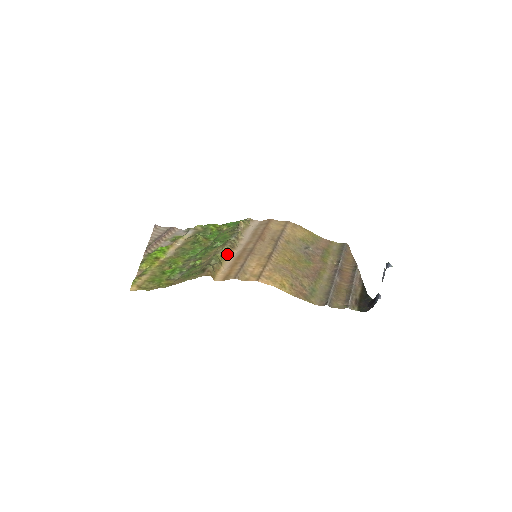
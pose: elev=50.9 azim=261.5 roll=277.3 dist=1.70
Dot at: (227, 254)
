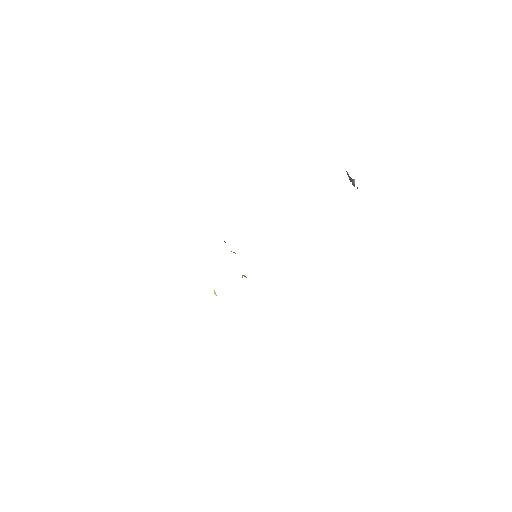
Dot at: (225, 242)
